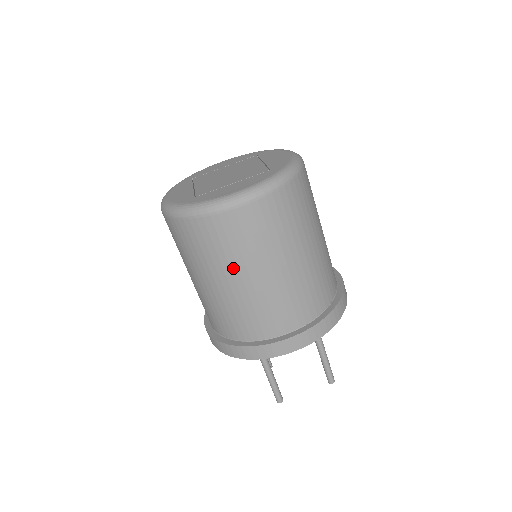
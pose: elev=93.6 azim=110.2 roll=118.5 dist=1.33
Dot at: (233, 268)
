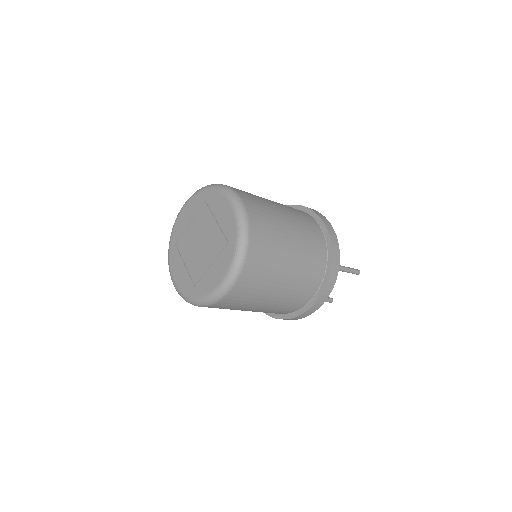
Dot at: (251, 306)
